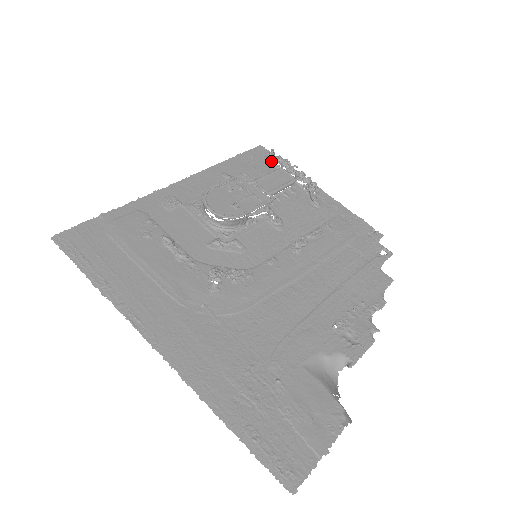
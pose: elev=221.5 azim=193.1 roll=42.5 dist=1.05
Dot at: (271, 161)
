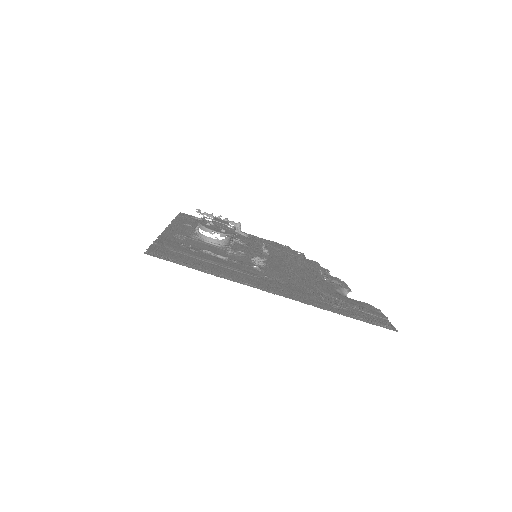
Dot at: (198, 218)
